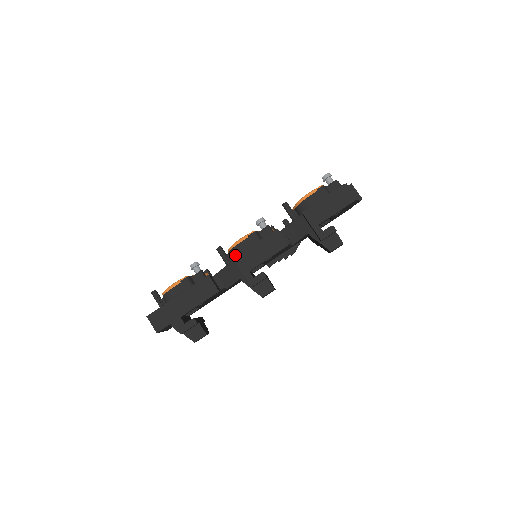
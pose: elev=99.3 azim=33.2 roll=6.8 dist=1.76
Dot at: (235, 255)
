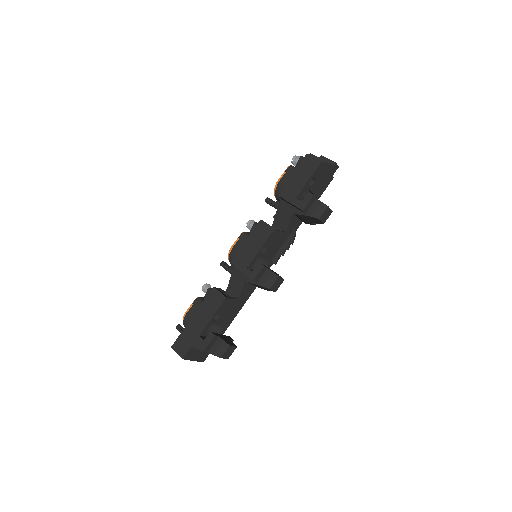
Dot at: occluded
